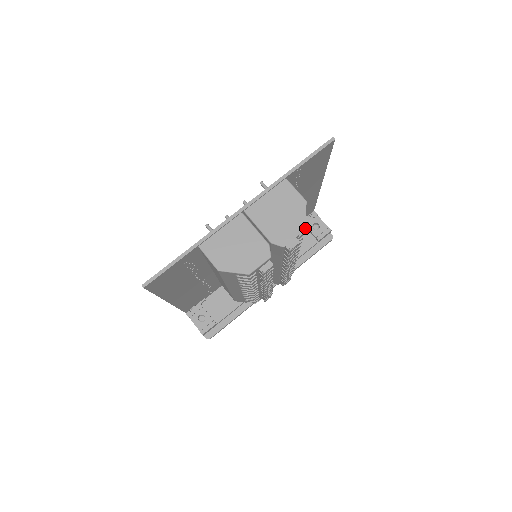
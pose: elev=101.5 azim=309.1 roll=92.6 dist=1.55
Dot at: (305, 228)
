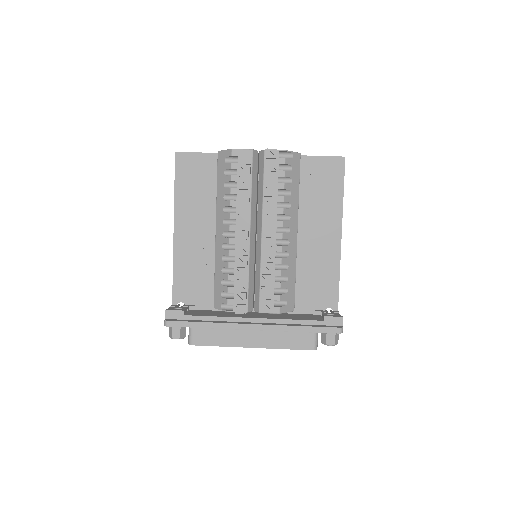
Dot at: (321, 316)
